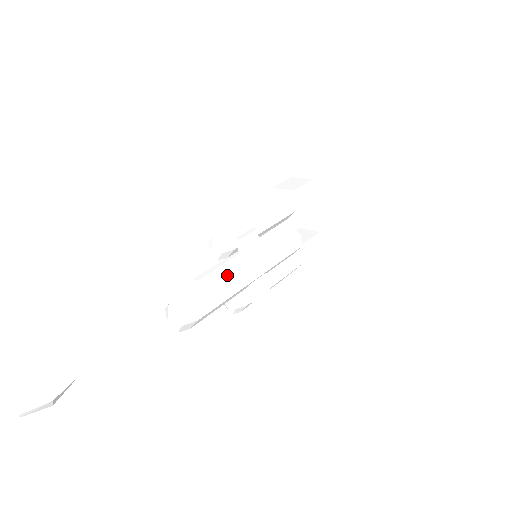
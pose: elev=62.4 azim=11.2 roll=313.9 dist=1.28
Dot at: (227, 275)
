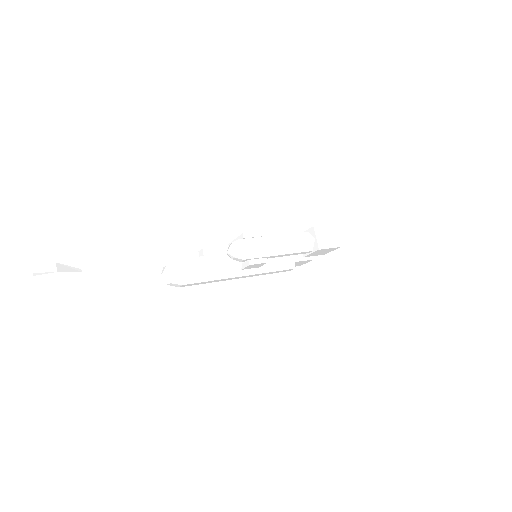
Dot at: (222, 273)
